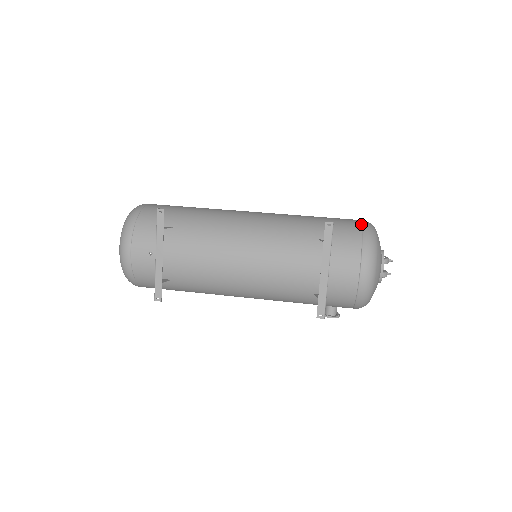
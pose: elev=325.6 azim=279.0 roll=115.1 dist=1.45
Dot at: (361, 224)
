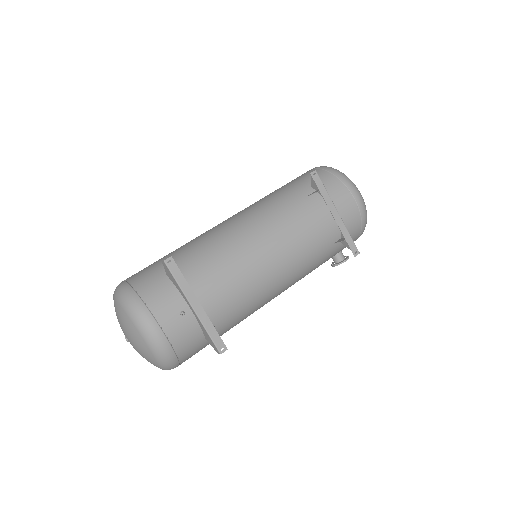
Dot at: (318, 169)
